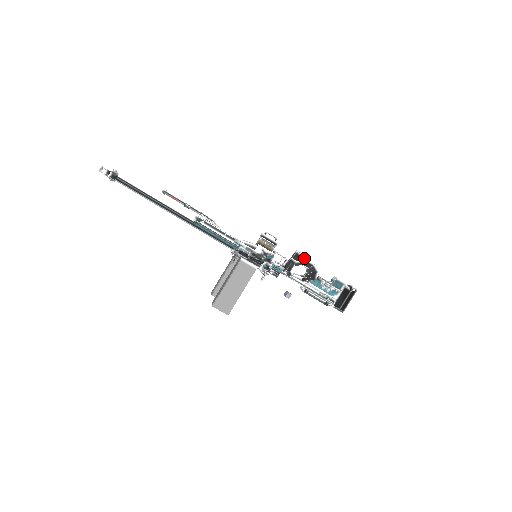
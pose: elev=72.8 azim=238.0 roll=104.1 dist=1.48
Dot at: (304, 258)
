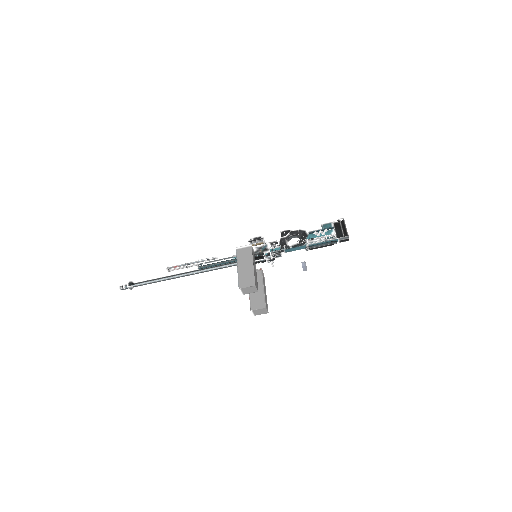
Dot at: (289, 231)
